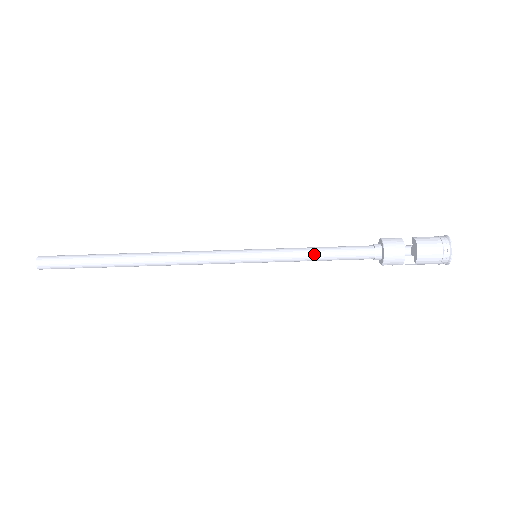
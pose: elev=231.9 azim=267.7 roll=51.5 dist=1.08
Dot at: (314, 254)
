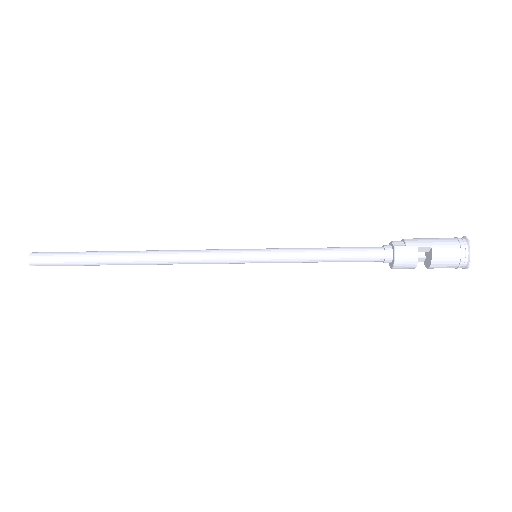
Dot at: occluded
